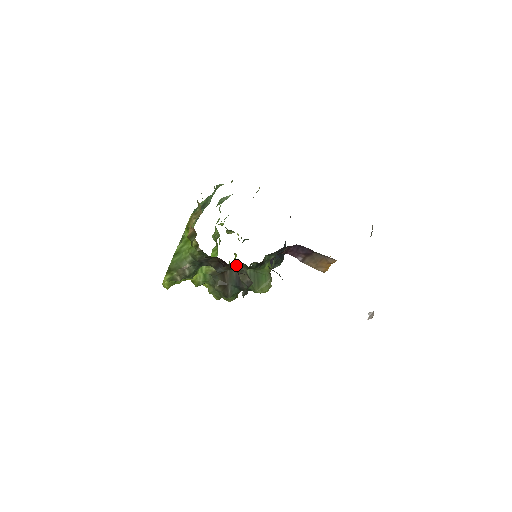
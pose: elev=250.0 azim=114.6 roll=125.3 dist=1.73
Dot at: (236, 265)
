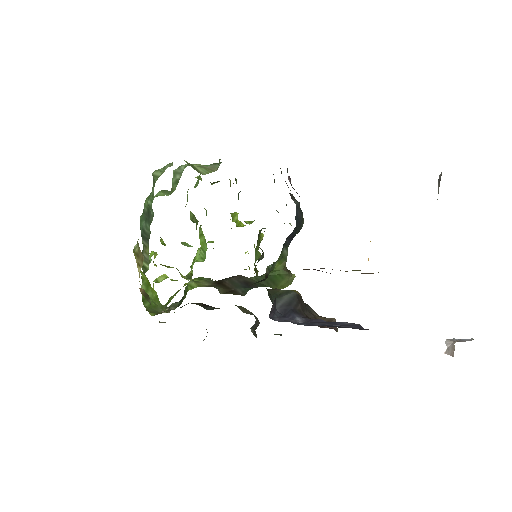
Dot at: (232, 276)
